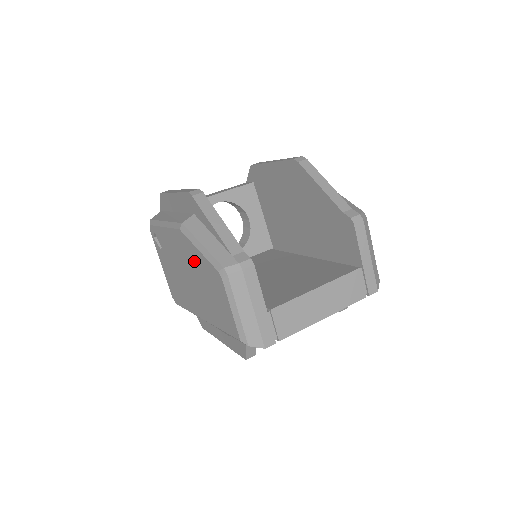
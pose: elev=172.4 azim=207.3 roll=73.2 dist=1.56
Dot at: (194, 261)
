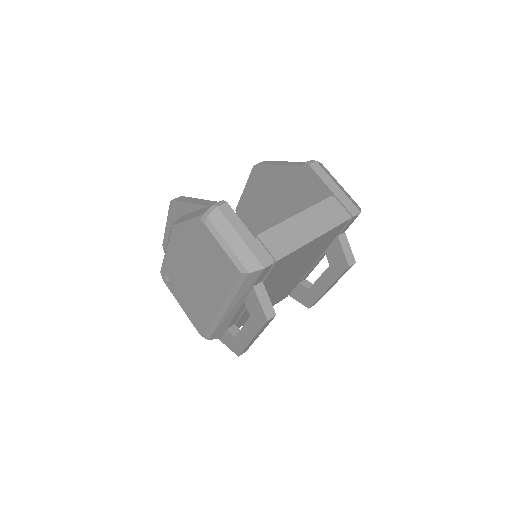
Dot at: (189, 246)
